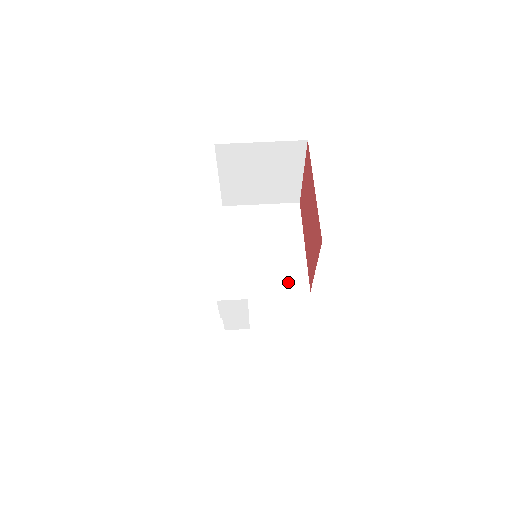
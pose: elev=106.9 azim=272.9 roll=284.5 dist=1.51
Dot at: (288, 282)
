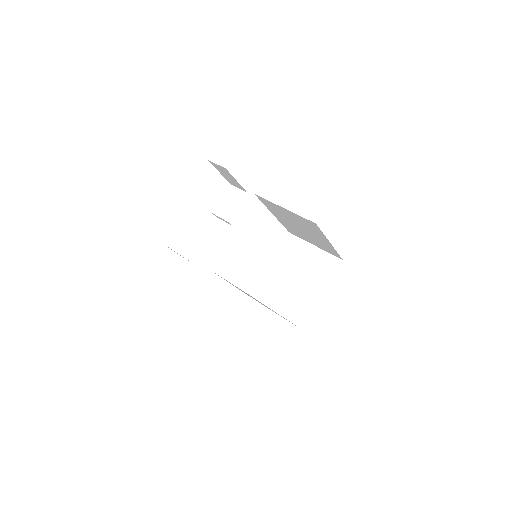
Dot at: occluded
